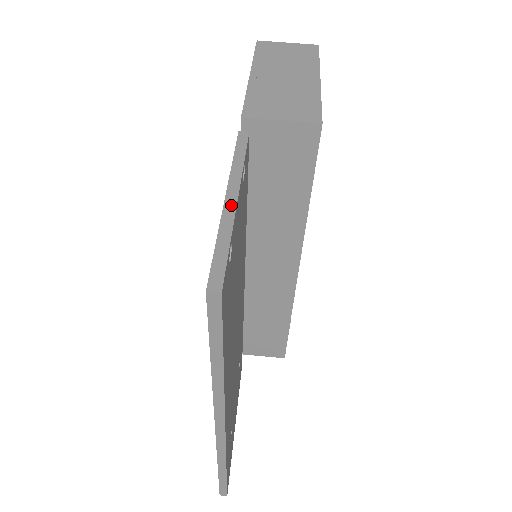
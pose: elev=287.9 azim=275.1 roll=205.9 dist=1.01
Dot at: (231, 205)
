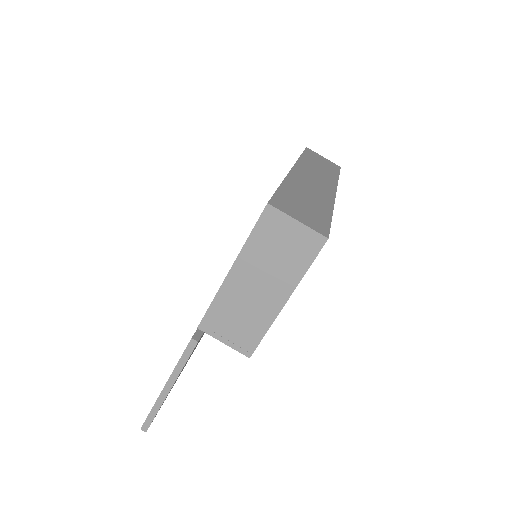
Dot at: (165, 394)
